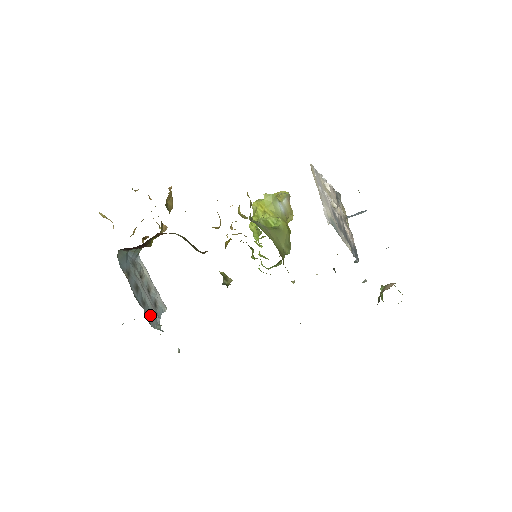
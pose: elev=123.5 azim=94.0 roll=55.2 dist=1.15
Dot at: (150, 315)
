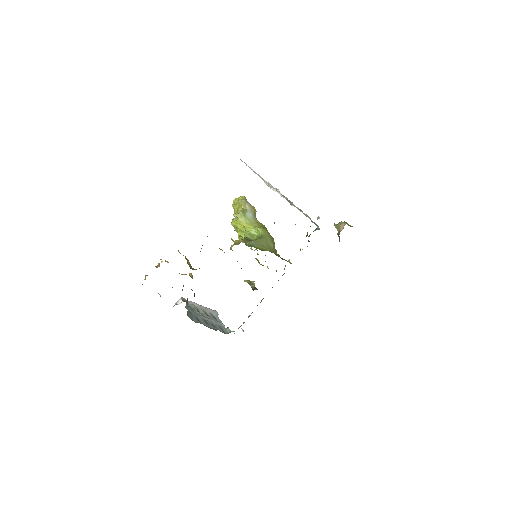
Dot at: (220, 328)
